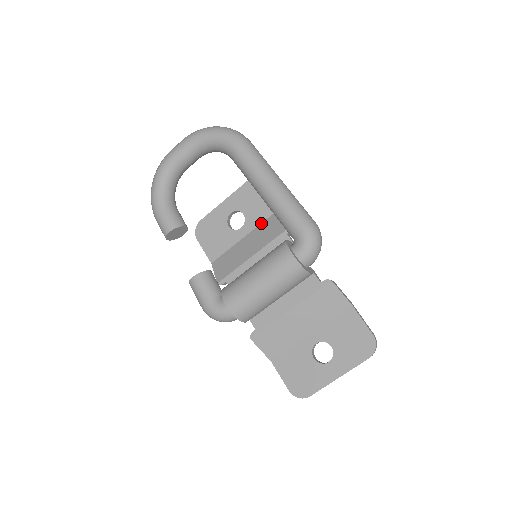
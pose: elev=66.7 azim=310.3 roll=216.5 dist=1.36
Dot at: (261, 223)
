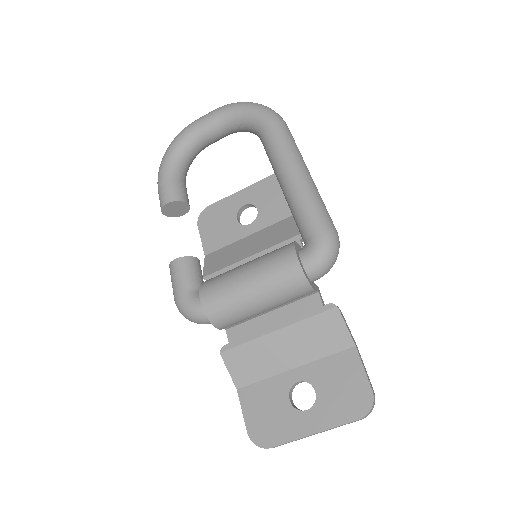
Dot at: (274, 223)
